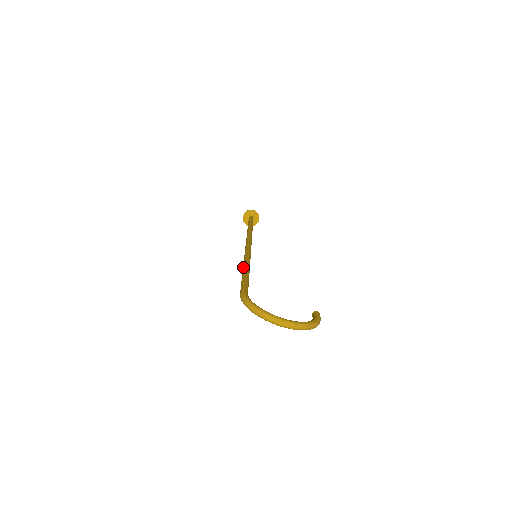
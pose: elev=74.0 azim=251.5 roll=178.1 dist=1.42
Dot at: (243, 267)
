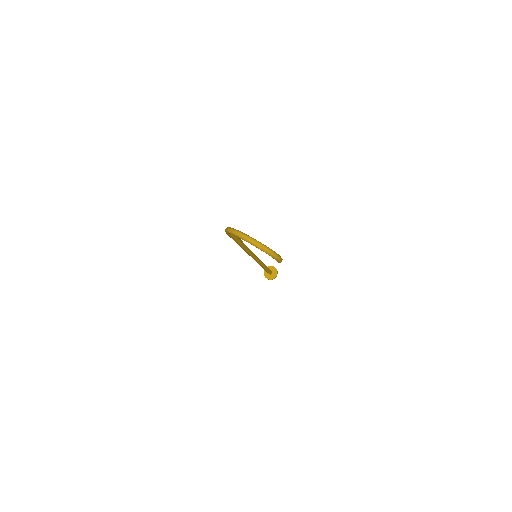
Dot at: occluded
